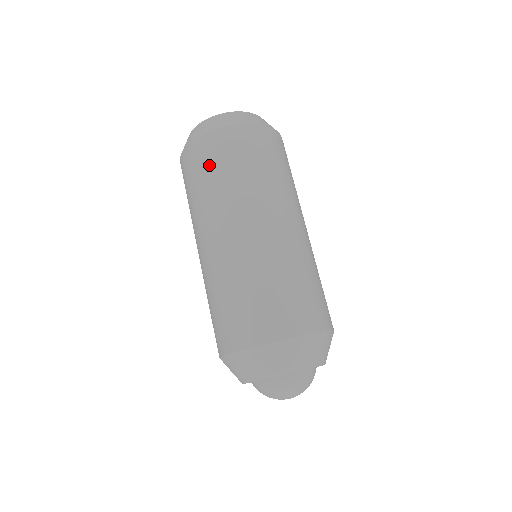
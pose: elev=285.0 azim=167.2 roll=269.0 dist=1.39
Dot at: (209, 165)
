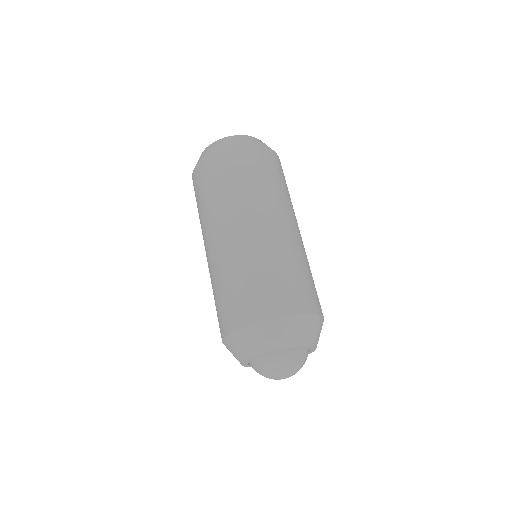
Dot at: (244, 168)
